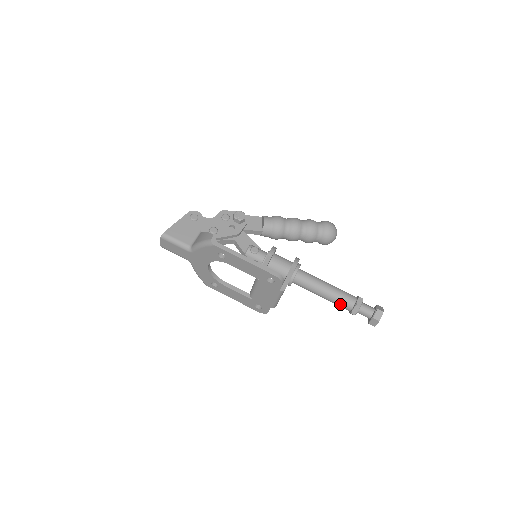
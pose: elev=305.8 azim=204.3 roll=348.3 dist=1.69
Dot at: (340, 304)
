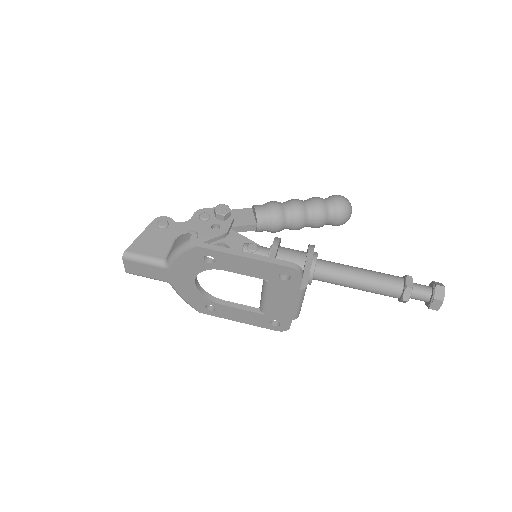
Dot at: (384, 291)
